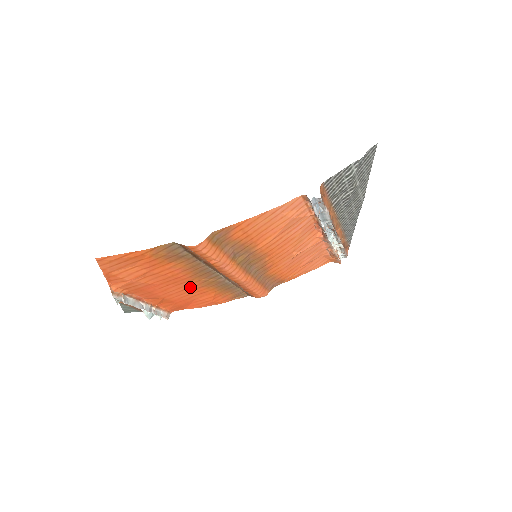
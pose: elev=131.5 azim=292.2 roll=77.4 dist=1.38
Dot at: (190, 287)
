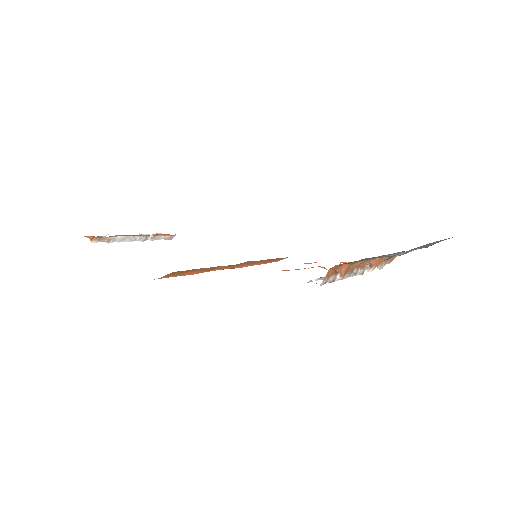
Dot at: occluded
